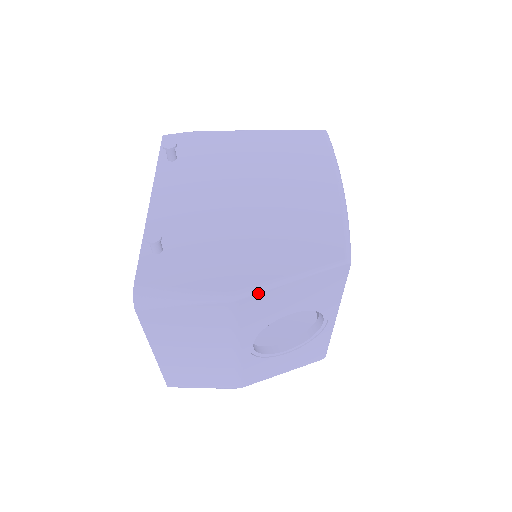
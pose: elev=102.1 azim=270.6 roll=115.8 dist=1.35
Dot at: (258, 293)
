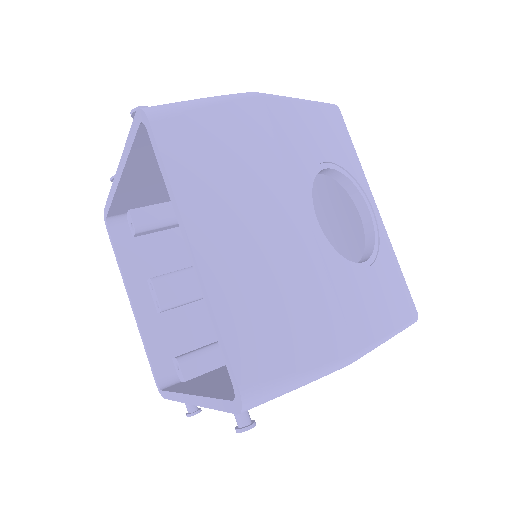
Dot at: (278, 98)
